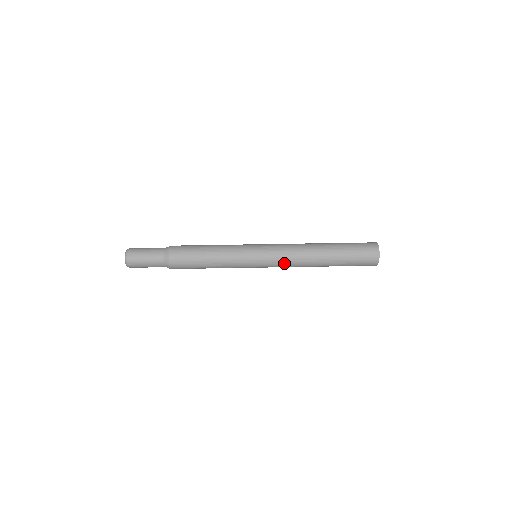
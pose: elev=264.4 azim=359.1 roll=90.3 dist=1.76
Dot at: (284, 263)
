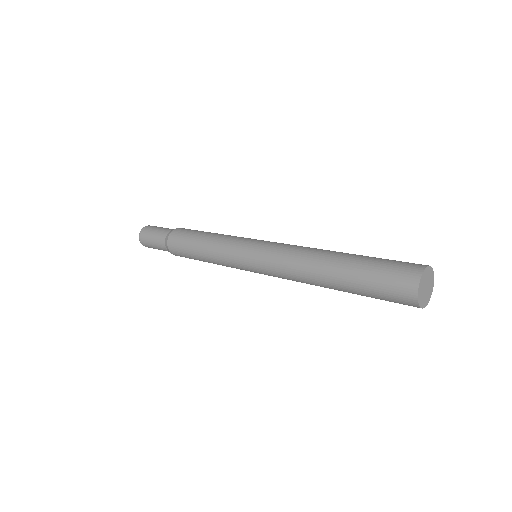
Dot at: (279, 274)
